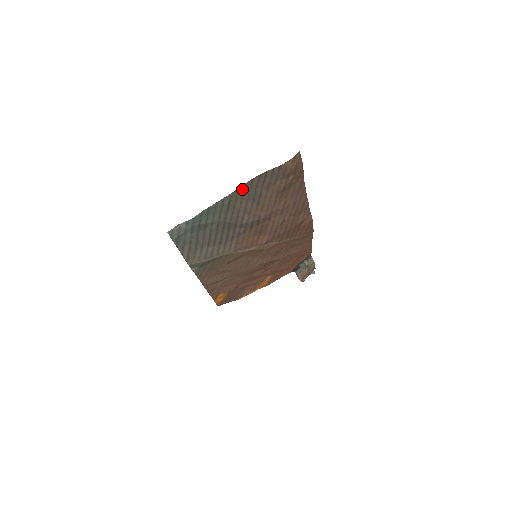
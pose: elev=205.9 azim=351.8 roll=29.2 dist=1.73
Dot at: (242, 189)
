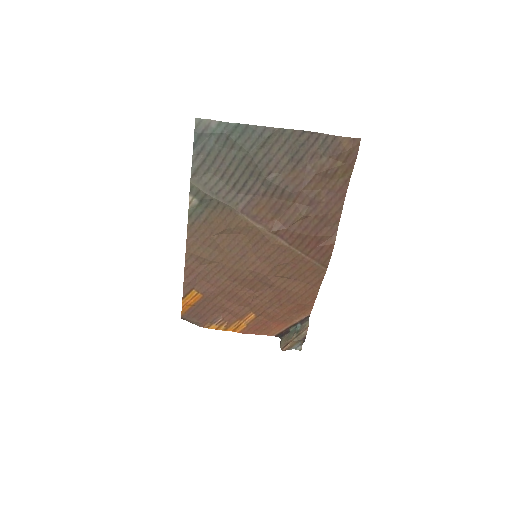
Dot at: (288, 133)
